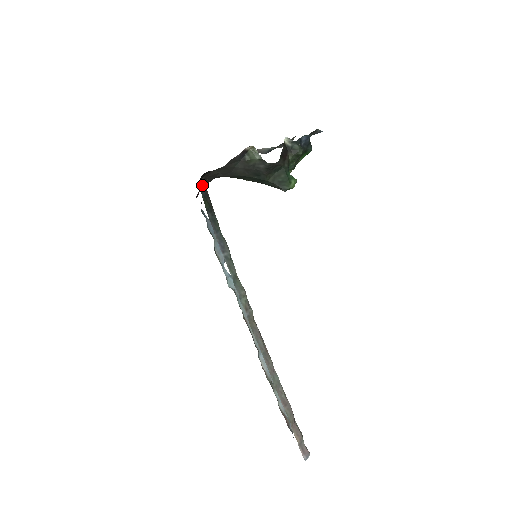
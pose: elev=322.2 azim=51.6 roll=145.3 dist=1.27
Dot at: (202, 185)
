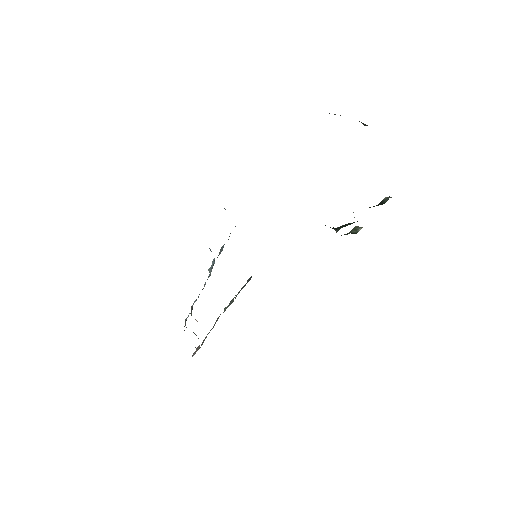
Dot at: occluded
